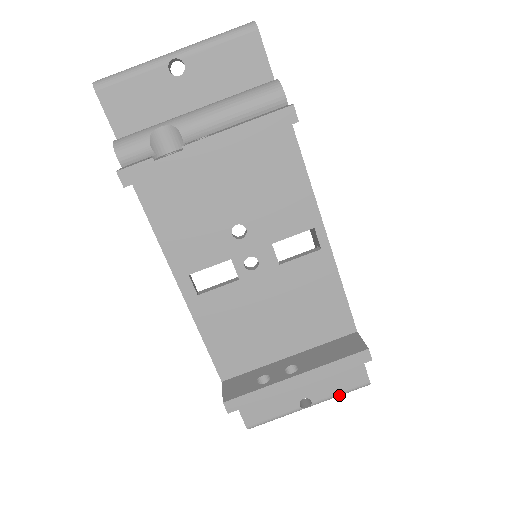
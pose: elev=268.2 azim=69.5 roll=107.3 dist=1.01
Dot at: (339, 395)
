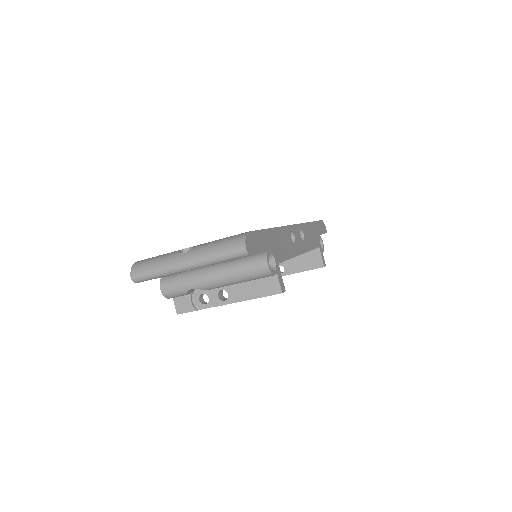
Dot at: occluded
